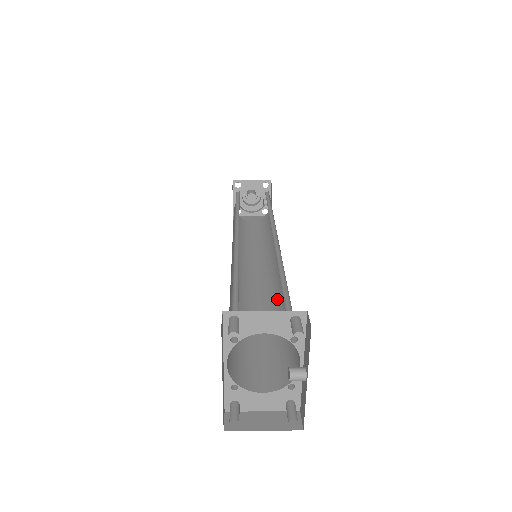
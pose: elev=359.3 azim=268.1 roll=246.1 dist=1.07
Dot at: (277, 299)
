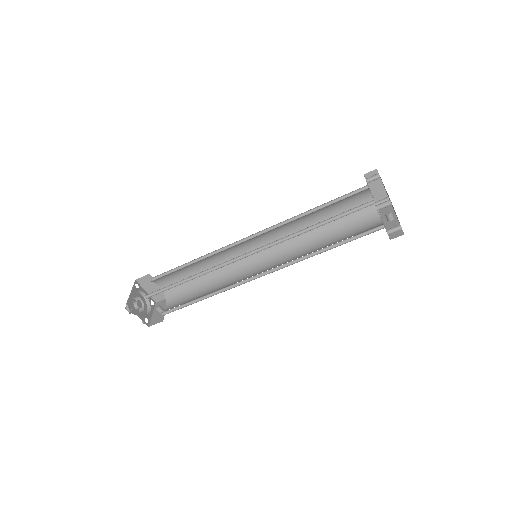
Dot at: (301, 256)
